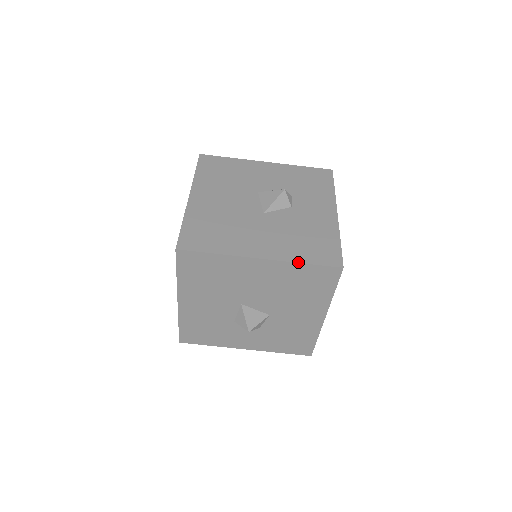
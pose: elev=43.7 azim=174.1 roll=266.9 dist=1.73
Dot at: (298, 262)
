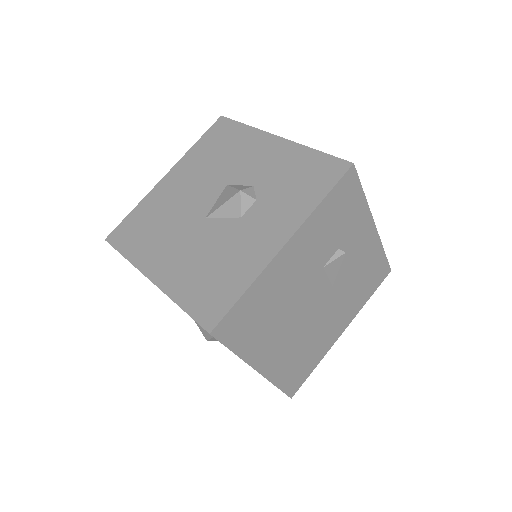
Dot at: (175, 301)
